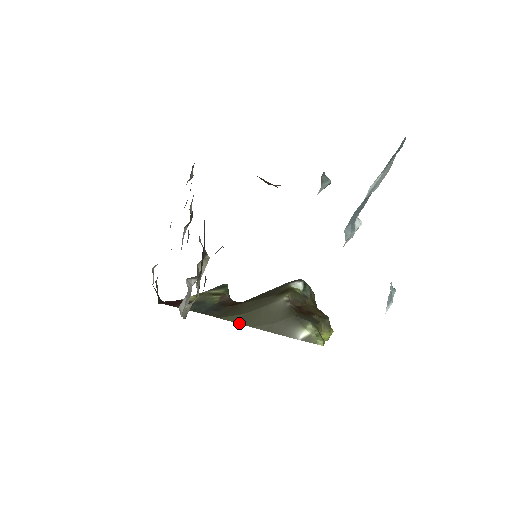
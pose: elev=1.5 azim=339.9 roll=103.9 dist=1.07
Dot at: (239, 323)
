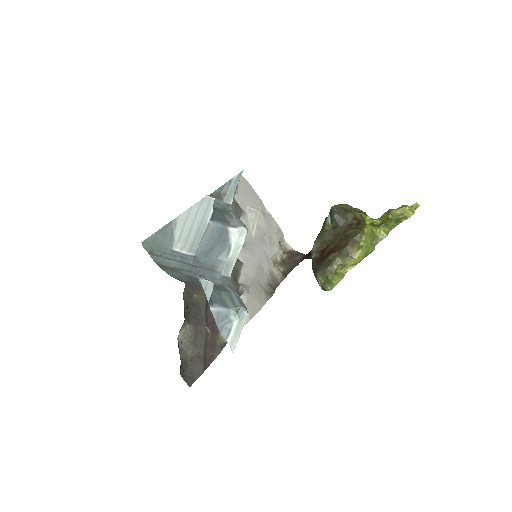
Dot at: occluded
